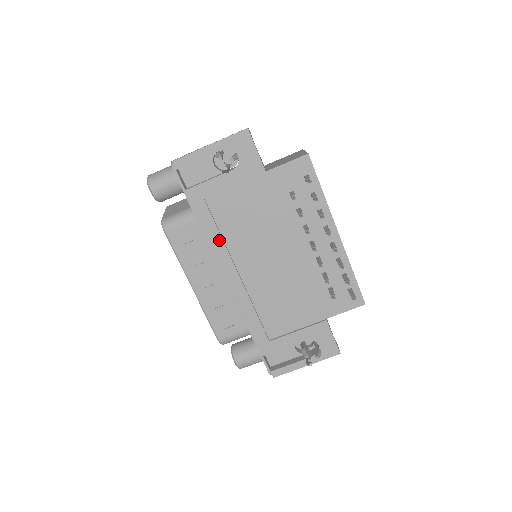
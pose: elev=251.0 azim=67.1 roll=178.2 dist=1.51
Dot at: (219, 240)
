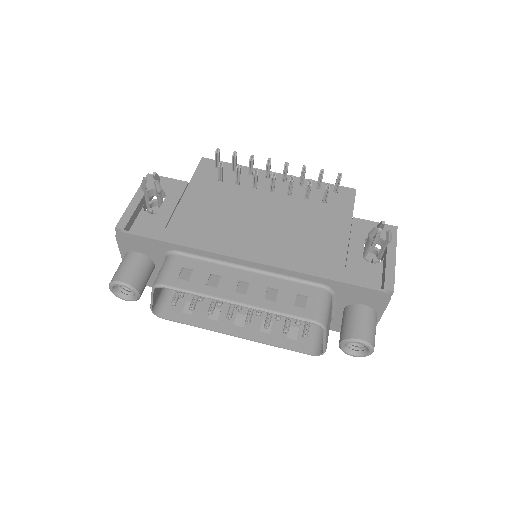
Dot at: (210, 241)
